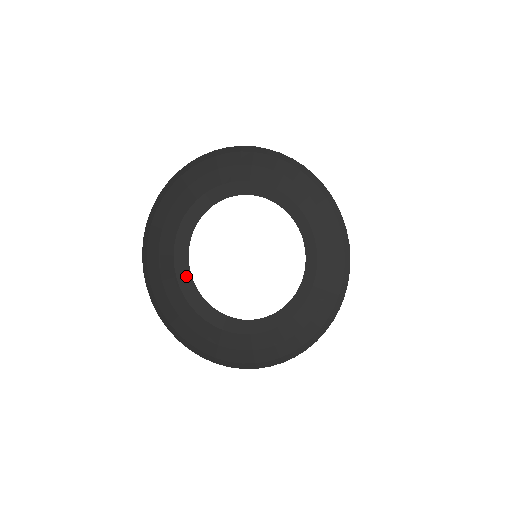
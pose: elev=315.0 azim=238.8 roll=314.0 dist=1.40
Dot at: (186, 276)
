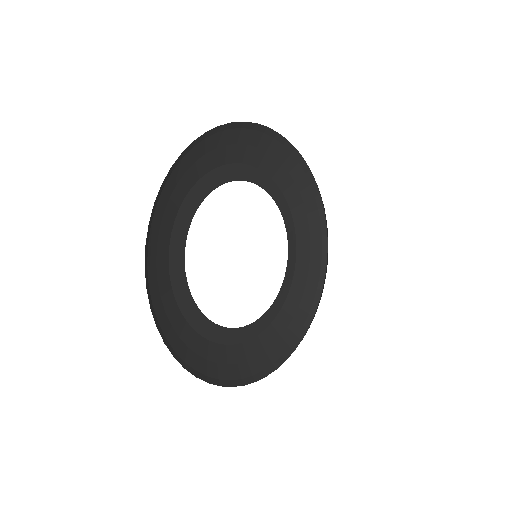
Dot at: (182, 286)
